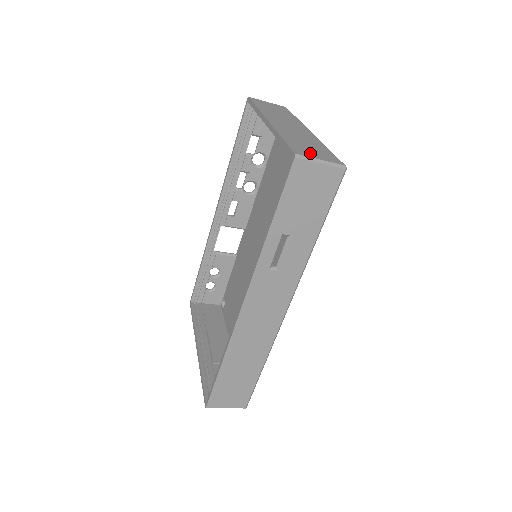
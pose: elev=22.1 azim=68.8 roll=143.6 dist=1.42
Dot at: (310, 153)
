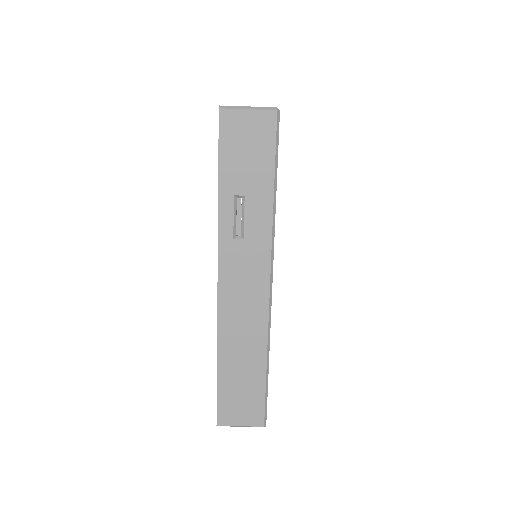
Dot at: occluded
